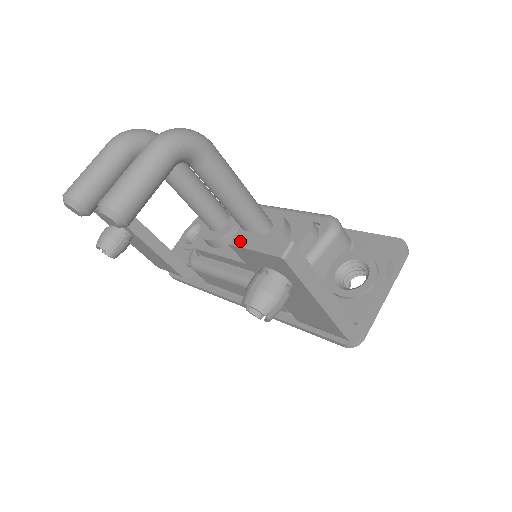
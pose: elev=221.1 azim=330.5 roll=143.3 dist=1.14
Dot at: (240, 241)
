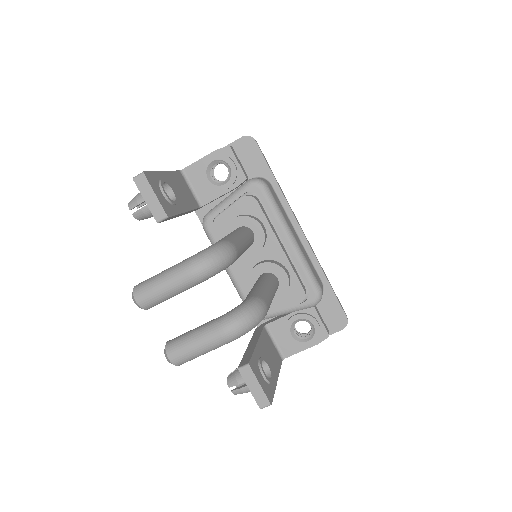
Dot at: (245, 375)
